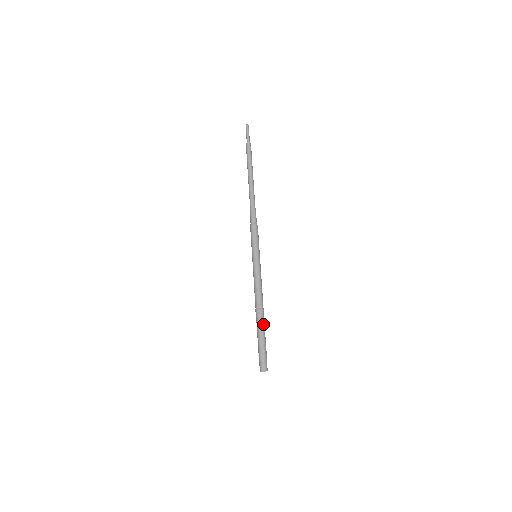
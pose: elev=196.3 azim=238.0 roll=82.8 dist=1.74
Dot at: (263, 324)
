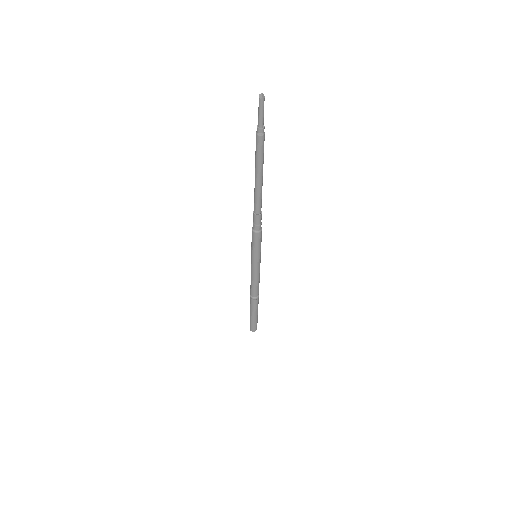
Dot at: occluded
